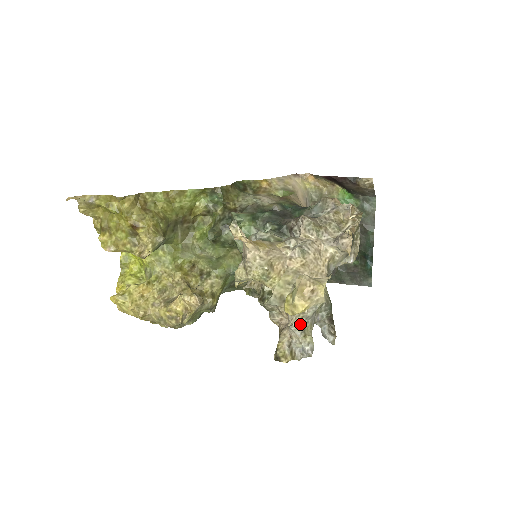
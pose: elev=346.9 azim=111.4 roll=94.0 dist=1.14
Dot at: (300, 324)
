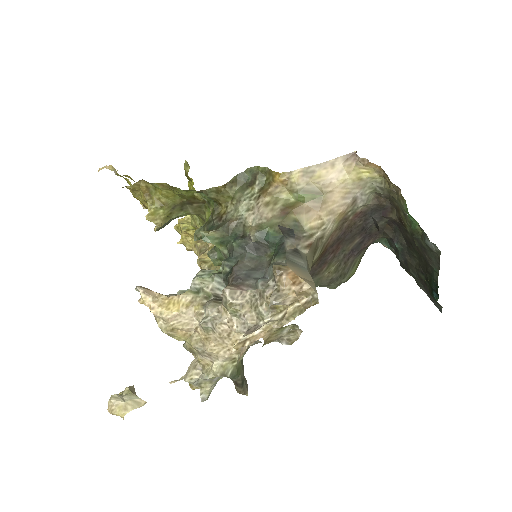
Dot at: (189, 382)
